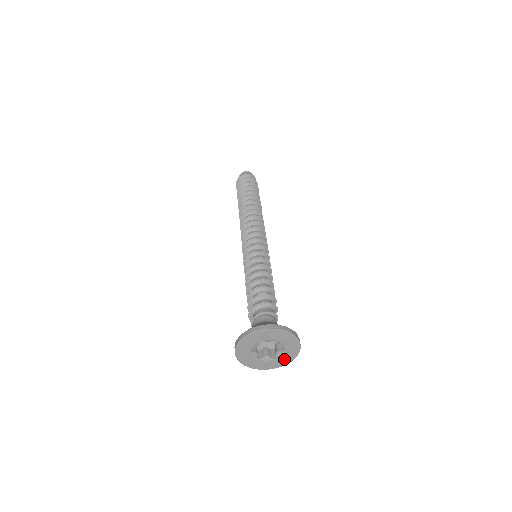
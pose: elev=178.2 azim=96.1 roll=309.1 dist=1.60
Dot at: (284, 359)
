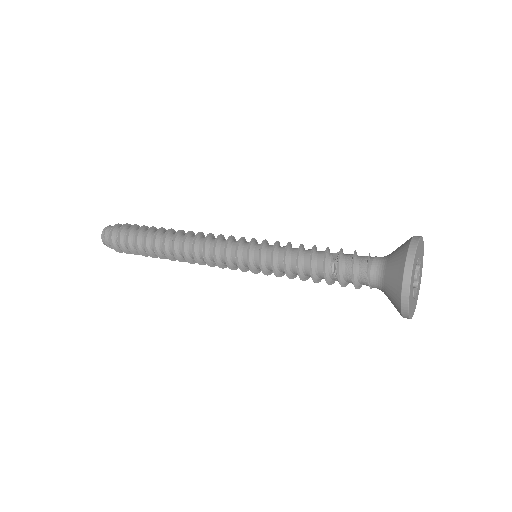
Dot at: (419, 280)
